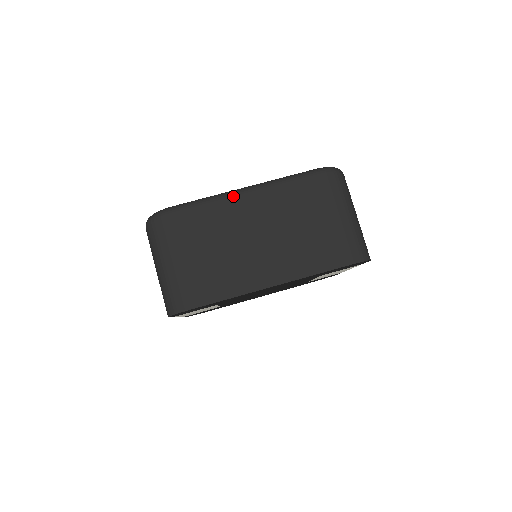
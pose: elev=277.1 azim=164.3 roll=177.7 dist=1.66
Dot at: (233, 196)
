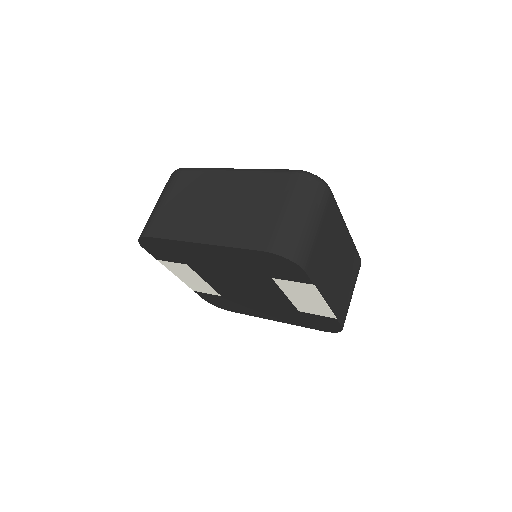
Dot at: (223, 170)
